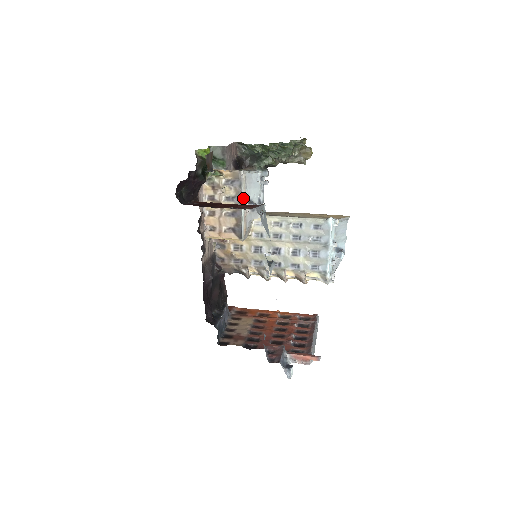
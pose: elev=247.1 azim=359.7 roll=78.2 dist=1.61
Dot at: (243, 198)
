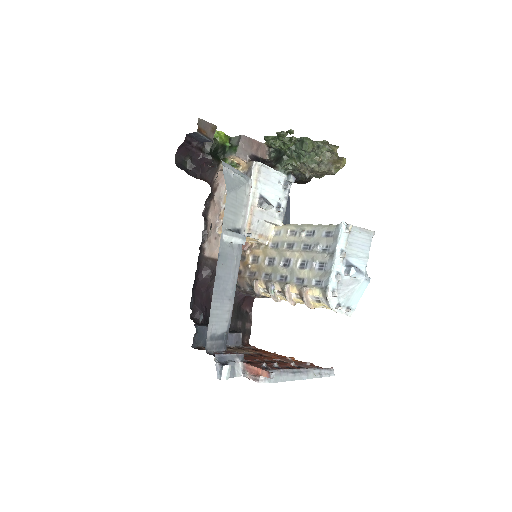
Dot at: (252, 189)
